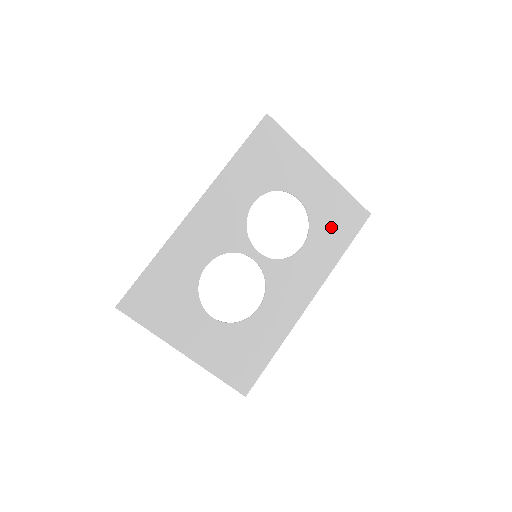
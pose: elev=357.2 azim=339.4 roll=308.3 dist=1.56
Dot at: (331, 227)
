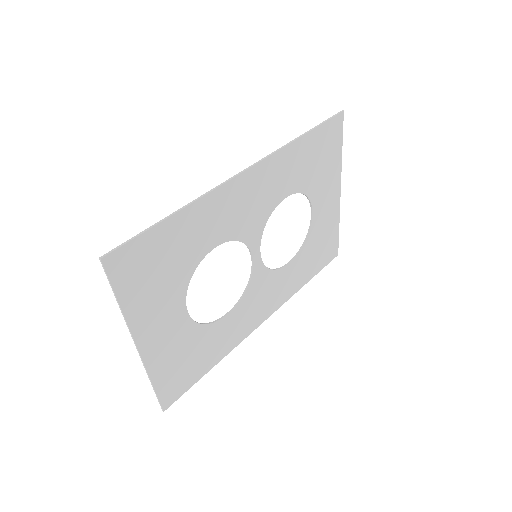
Dot at: (314, 254)
